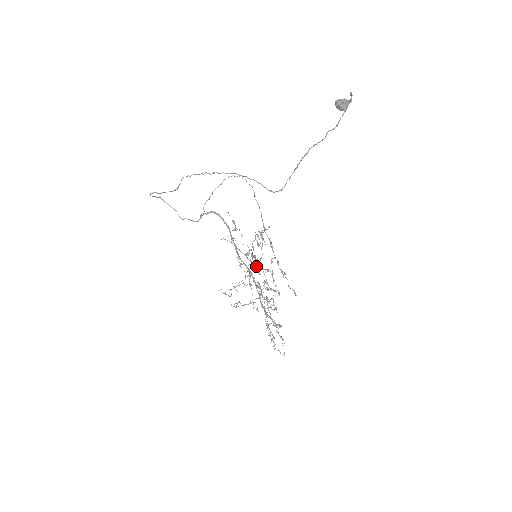
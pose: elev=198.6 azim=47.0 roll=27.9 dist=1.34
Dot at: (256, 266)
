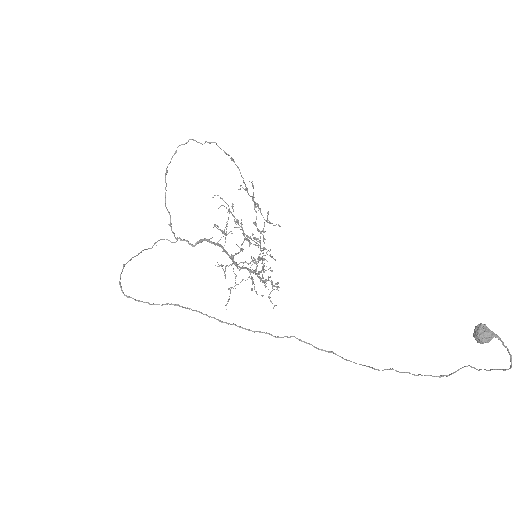
Dot at: occluded
